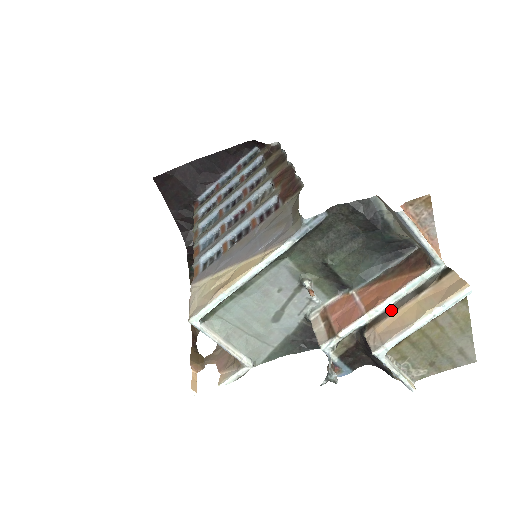
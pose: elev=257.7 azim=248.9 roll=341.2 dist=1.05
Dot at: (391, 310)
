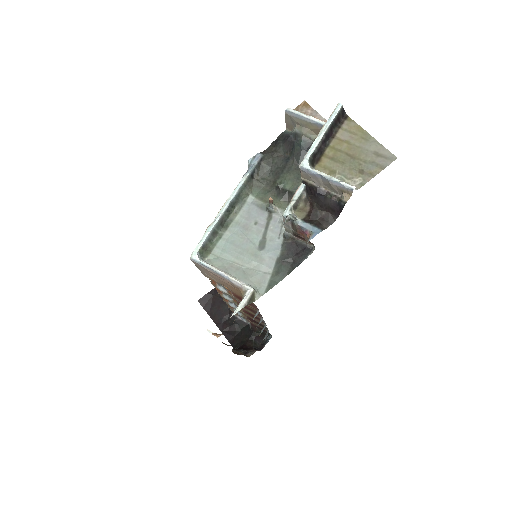
Dot at: occluded
